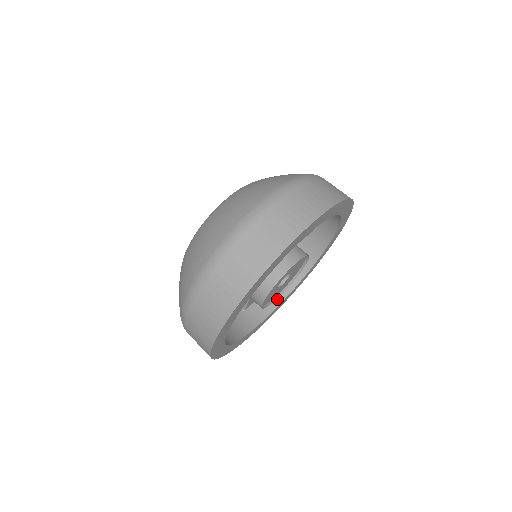
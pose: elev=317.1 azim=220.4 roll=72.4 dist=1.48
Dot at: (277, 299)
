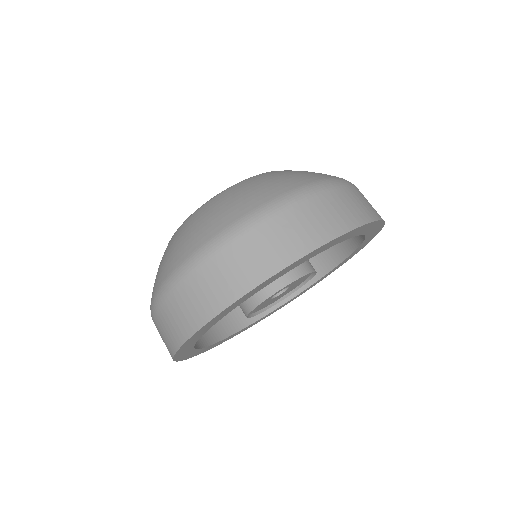
Dot at: occluded
